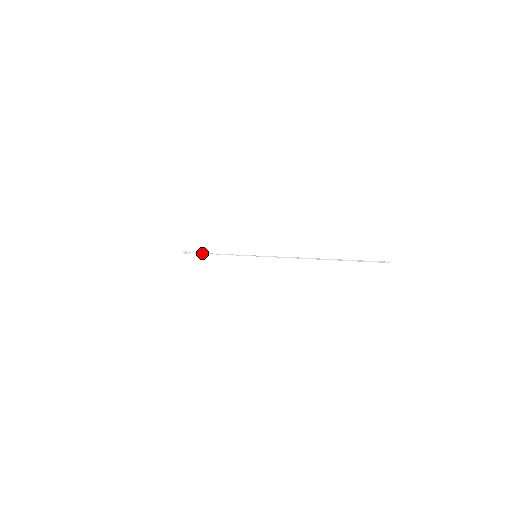
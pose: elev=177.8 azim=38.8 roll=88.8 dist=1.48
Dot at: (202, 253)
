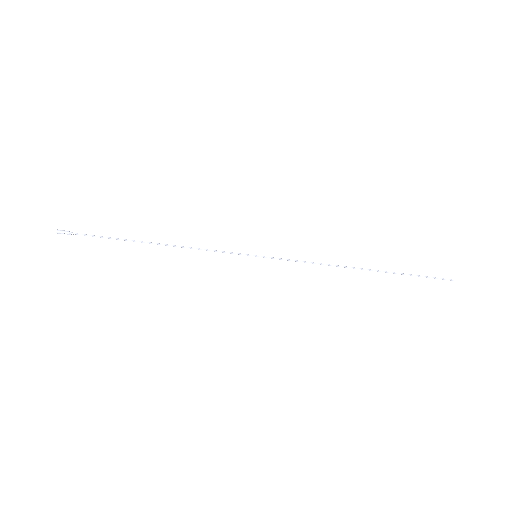
Dot at: occluded
